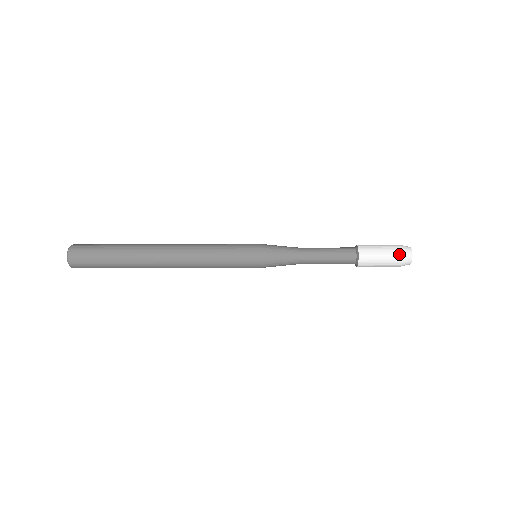
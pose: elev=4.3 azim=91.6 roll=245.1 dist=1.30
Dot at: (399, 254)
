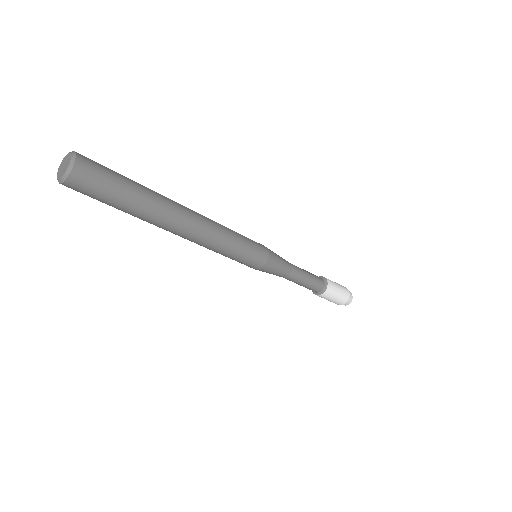
Dot at: (347, 290)
